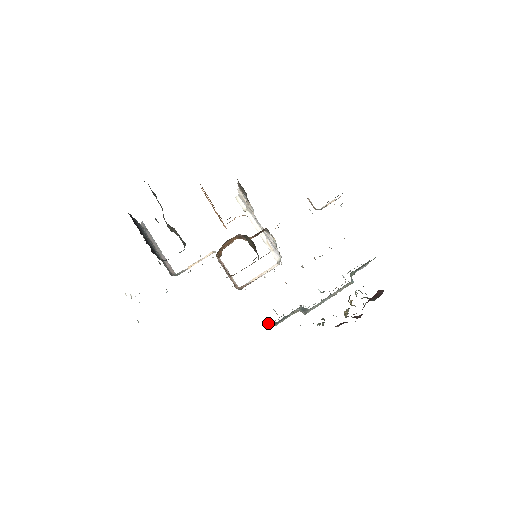
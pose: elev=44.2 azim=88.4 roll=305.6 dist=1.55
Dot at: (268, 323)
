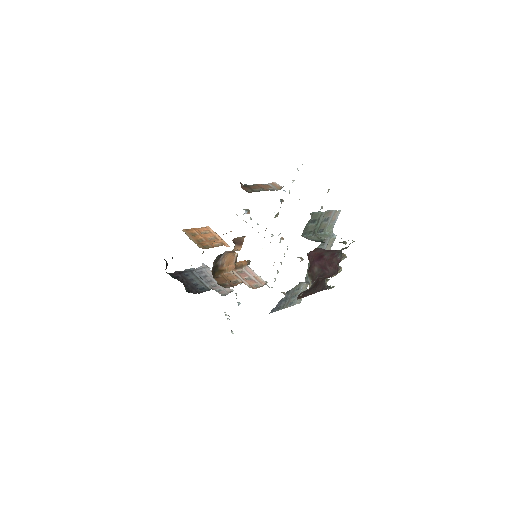
Dot at: occluded
